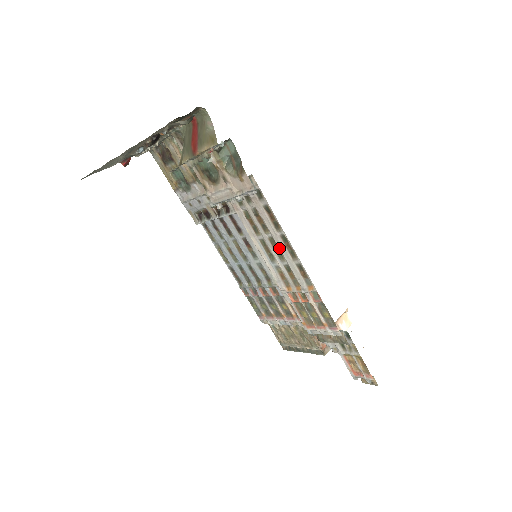
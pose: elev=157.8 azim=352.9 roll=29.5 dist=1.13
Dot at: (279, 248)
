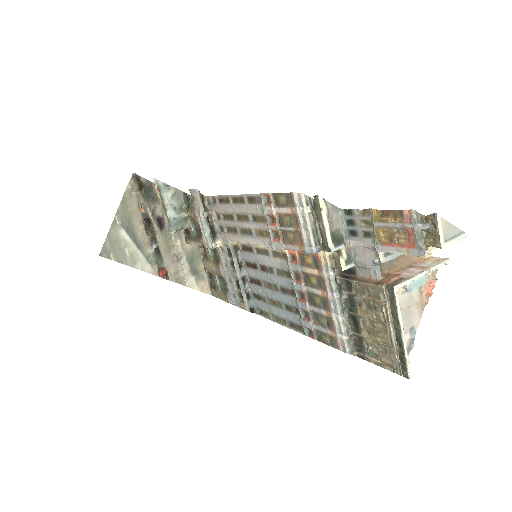
Dot at: (240, 213)
